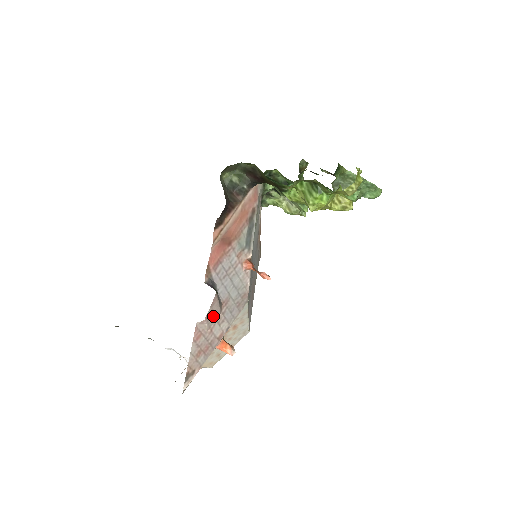
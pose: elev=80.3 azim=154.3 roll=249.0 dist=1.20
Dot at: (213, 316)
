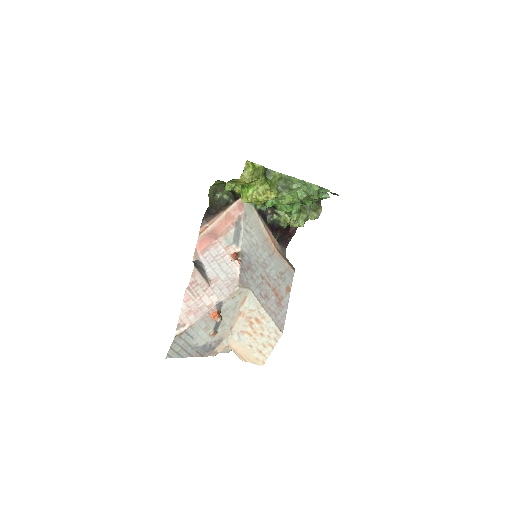
Dot at: (199, 286)
